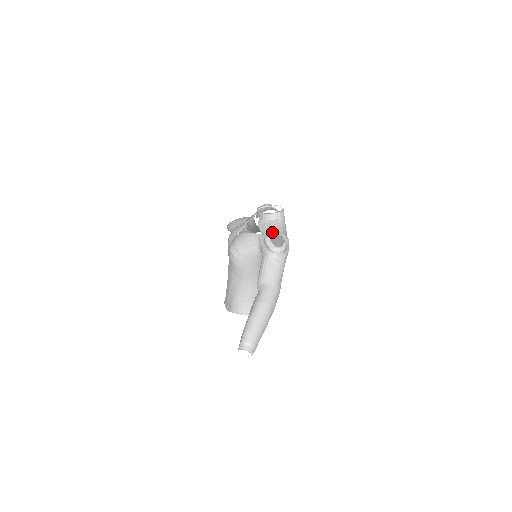
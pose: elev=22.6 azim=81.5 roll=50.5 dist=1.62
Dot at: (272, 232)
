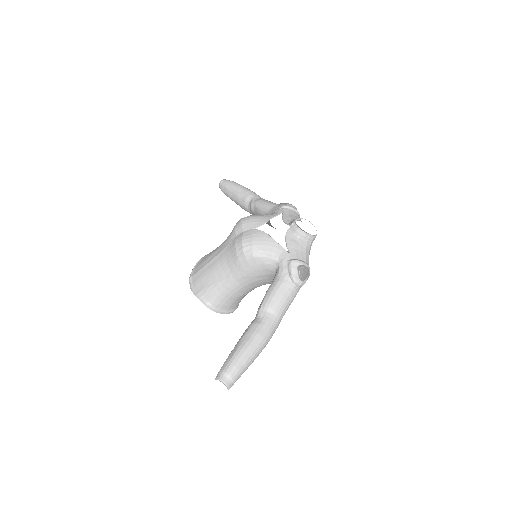
Dot at: (300, 257)
